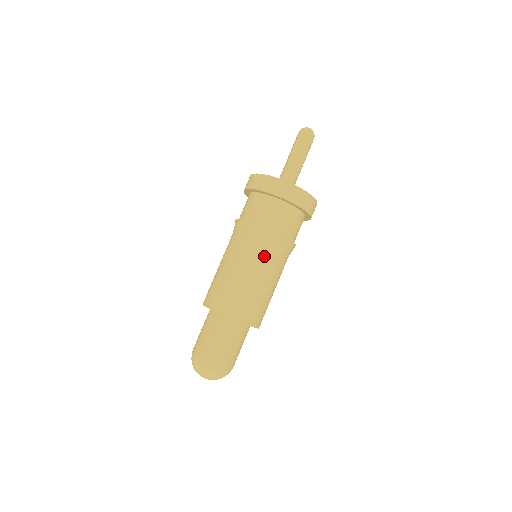
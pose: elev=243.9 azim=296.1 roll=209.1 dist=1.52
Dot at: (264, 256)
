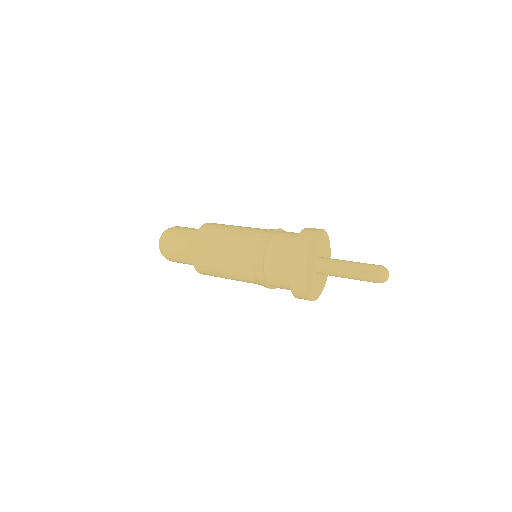
Dot at: (245, 278)
